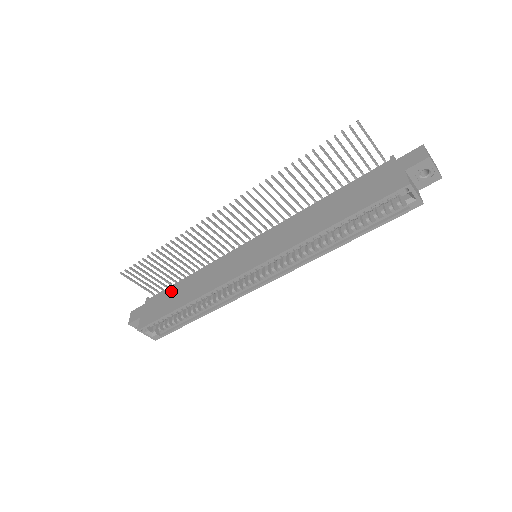
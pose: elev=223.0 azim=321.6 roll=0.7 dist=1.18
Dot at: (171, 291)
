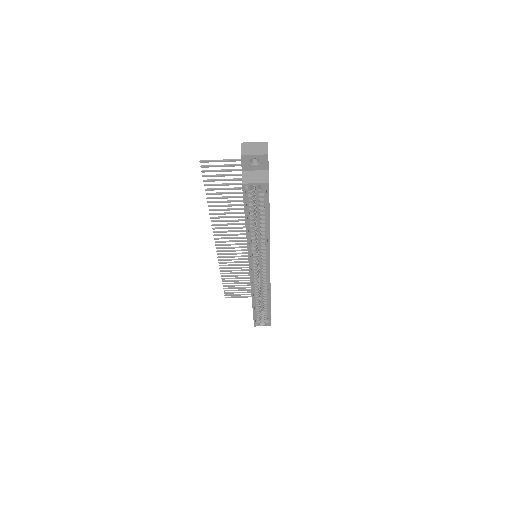
Dot at: occluded
